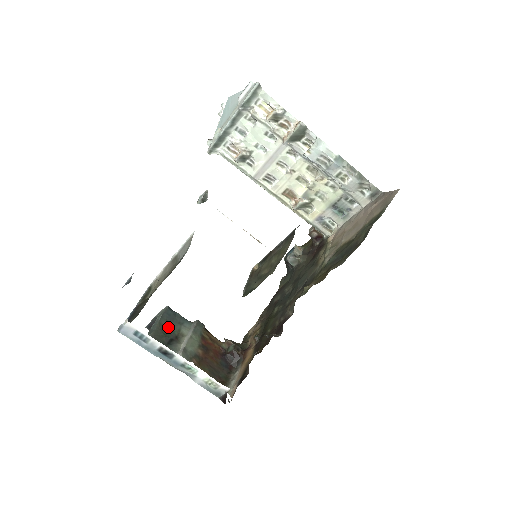
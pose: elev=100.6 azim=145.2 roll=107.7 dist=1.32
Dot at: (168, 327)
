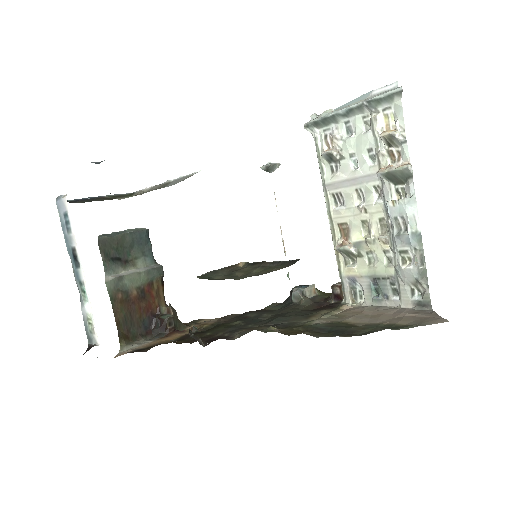
Dot at: (128, 246)
